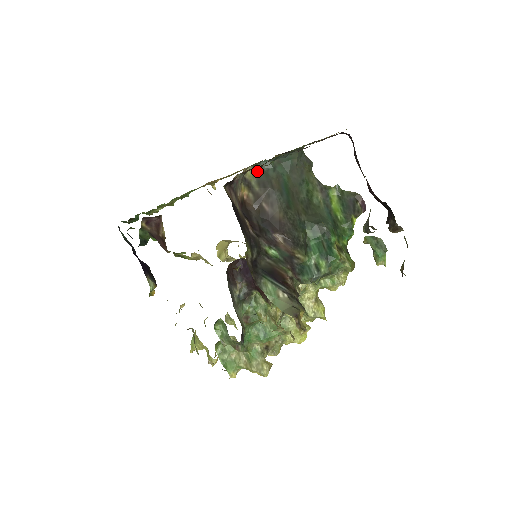
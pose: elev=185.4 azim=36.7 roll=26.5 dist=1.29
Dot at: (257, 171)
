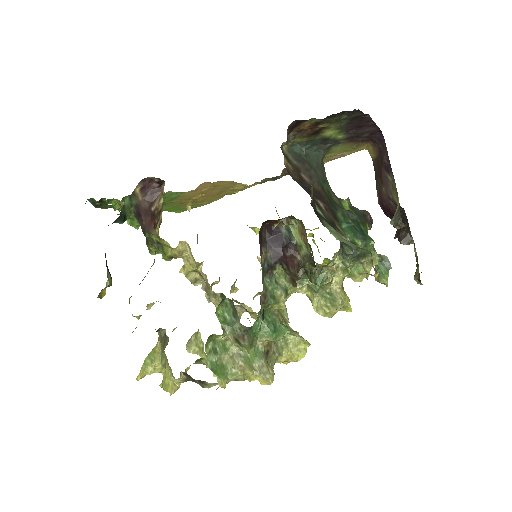
Dot at: (291, 152)
